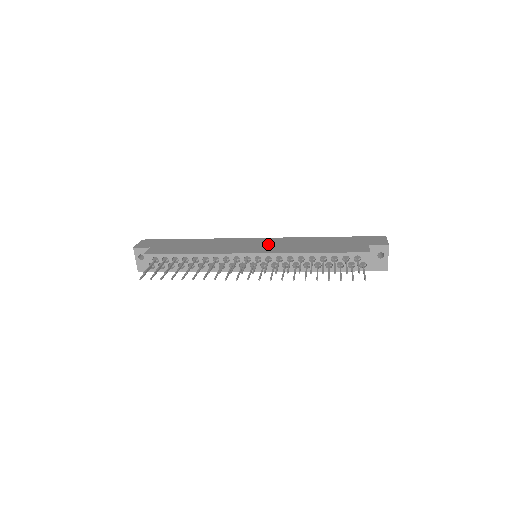
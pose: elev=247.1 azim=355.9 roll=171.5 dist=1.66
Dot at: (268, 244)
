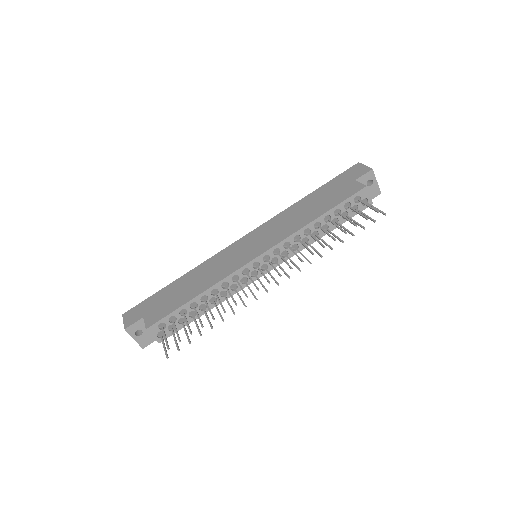
Dot at: (261, 237)
